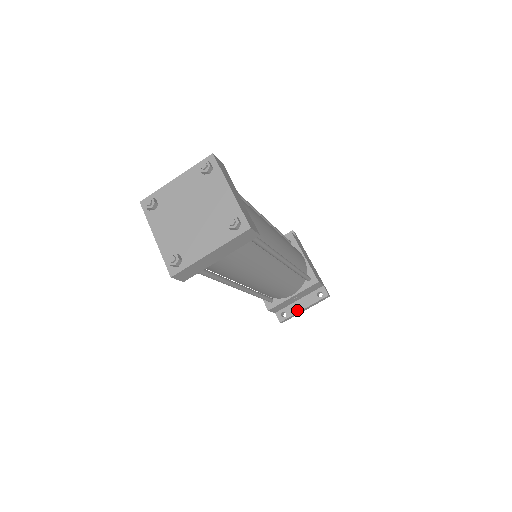
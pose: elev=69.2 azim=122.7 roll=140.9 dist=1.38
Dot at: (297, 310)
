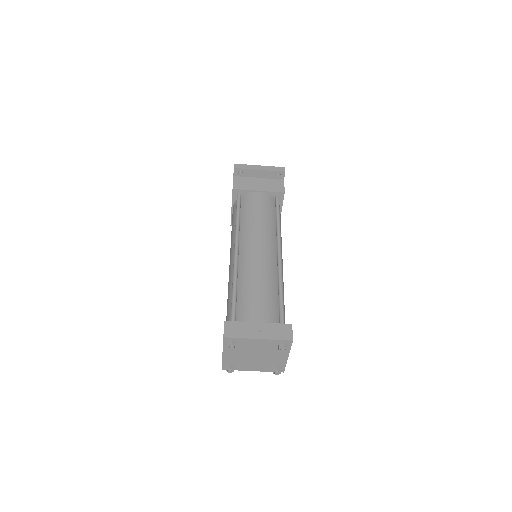
Dot at: occluded
